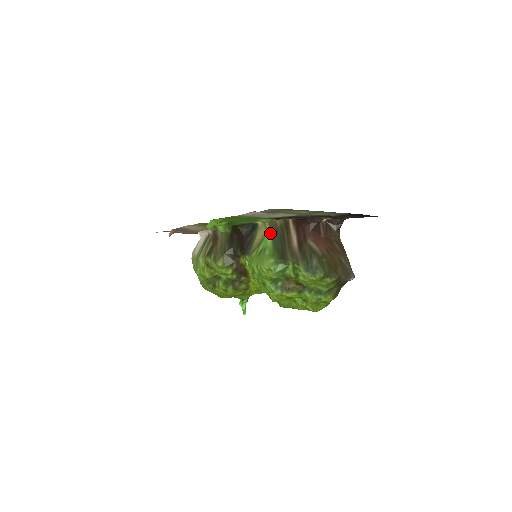
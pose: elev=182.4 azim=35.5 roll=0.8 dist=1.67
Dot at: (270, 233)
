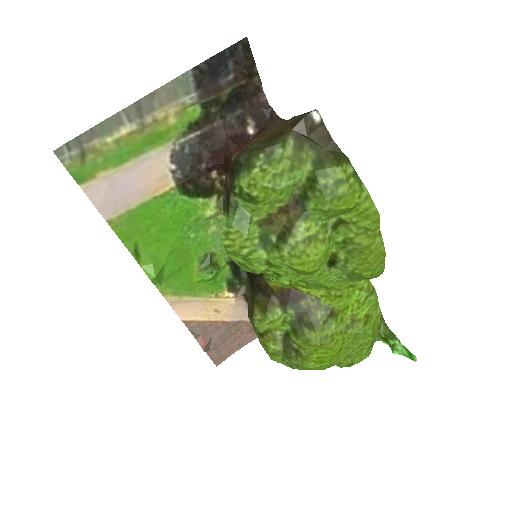
Dot at: (226, 214)
